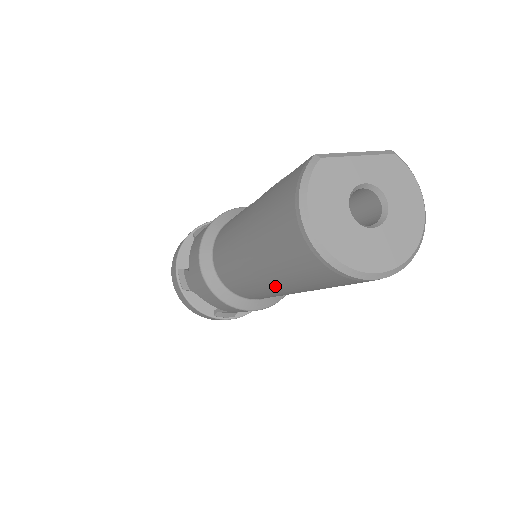
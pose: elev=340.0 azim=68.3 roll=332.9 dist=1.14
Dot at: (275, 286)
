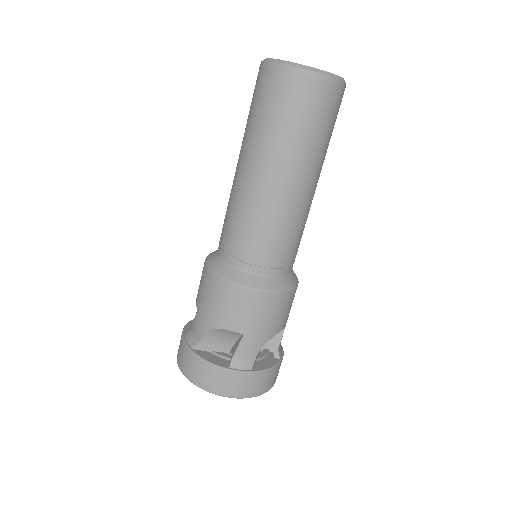
Dot at: (270, 175)
